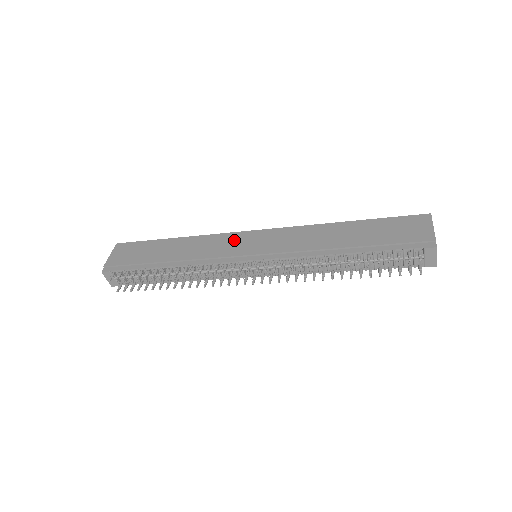
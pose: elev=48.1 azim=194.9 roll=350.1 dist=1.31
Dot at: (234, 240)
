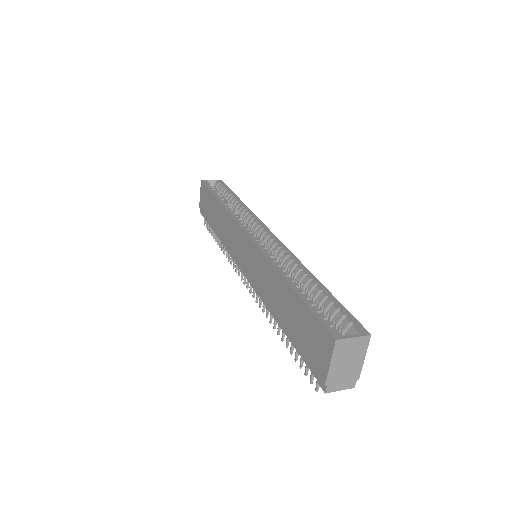
Dot at: (237, 237)
